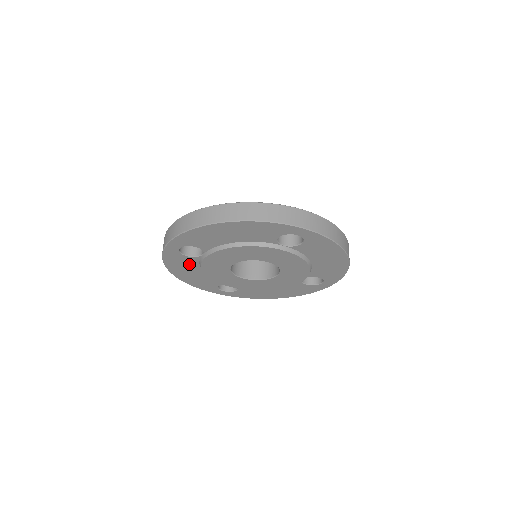
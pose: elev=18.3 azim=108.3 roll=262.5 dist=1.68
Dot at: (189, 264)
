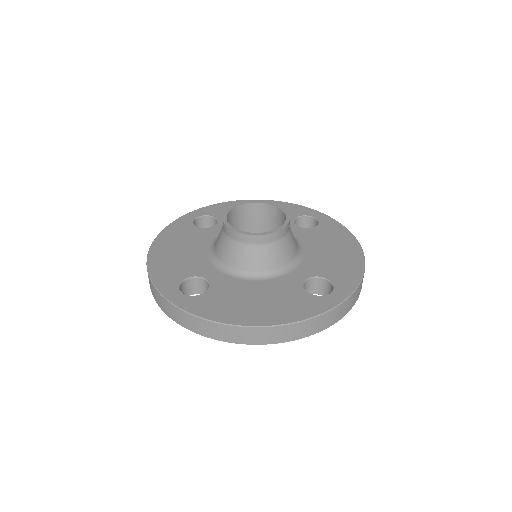
Dot at: occluded
